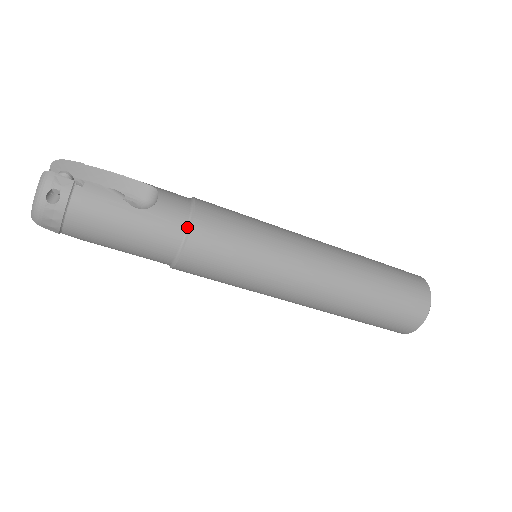
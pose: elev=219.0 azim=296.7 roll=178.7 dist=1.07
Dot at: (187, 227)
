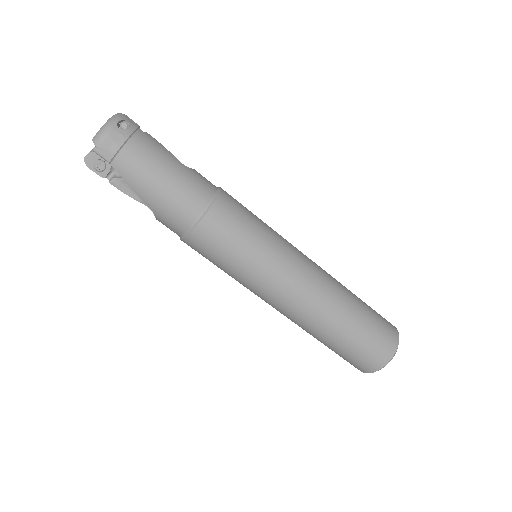
Dot at: (216, 191)
